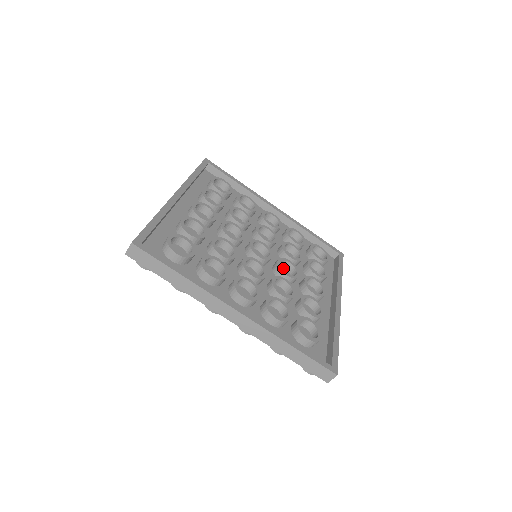
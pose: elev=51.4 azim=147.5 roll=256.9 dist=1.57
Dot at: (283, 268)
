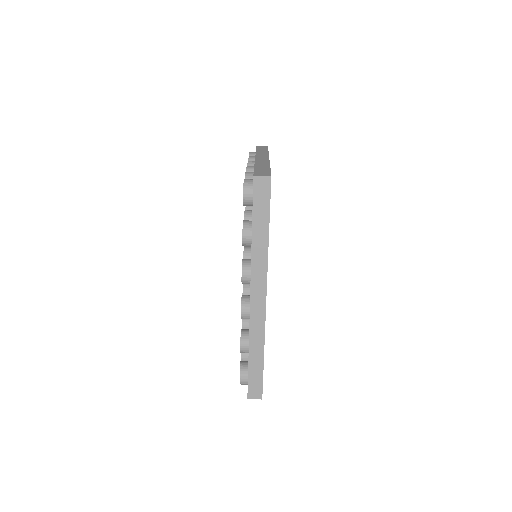
Dot at: occluded
